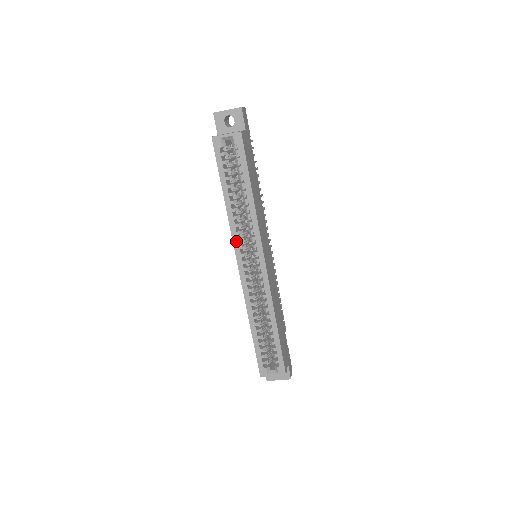
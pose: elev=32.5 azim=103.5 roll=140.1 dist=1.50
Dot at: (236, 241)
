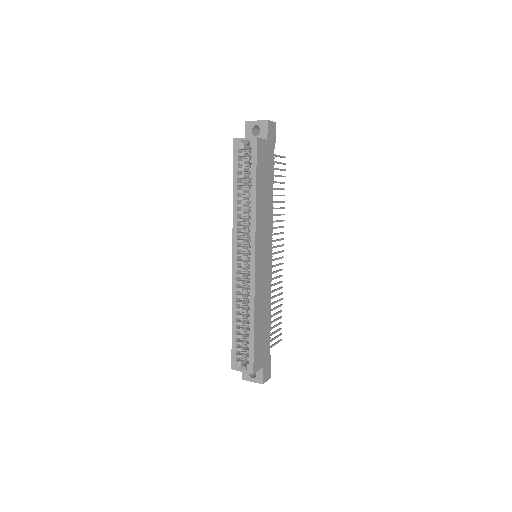
Dot at: (235, 234)
